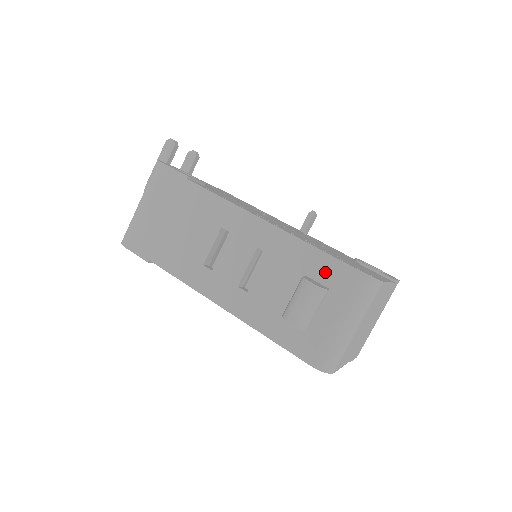
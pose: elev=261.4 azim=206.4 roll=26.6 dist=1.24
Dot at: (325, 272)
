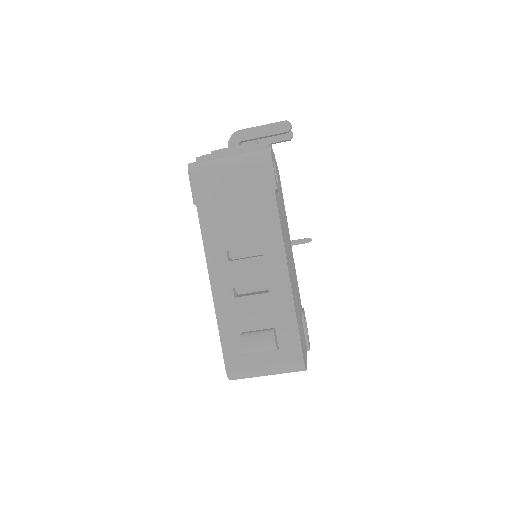
Dot at: (287, 339)
